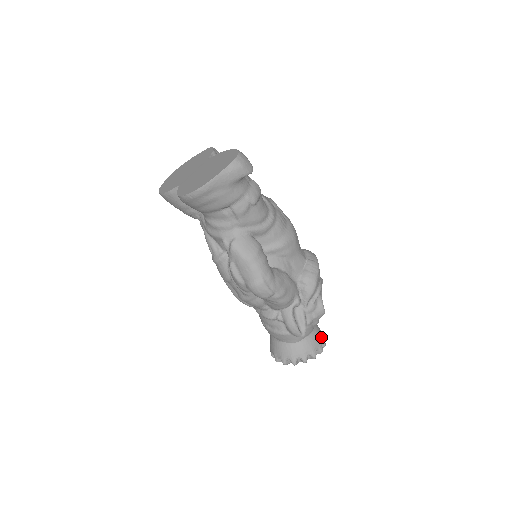
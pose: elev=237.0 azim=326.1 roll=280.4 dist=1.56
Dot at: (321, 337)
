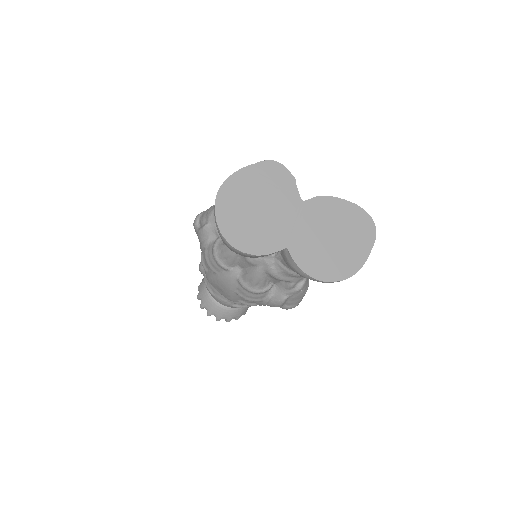
Dot at: occluded
